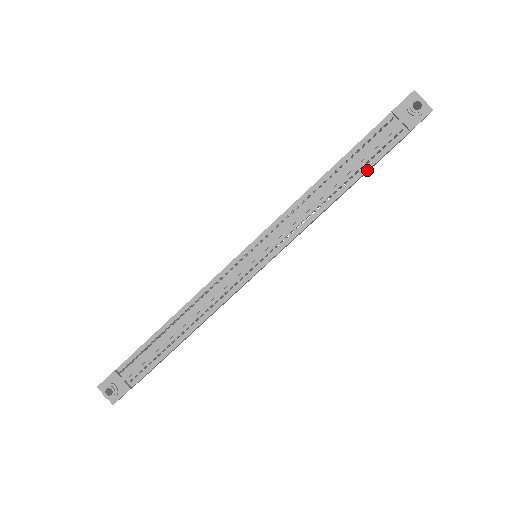
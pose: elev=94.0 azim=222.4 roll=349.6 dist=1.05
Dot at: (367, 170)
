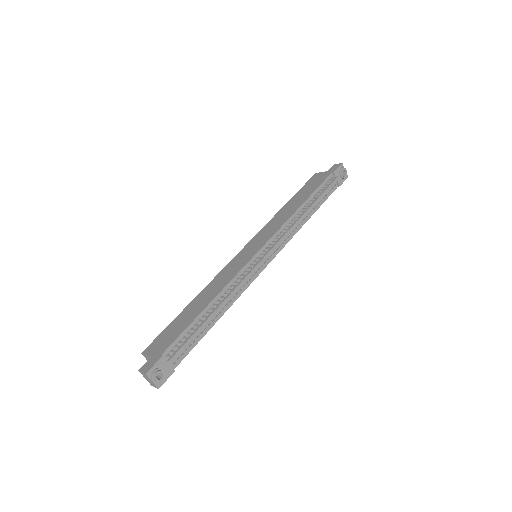
Dot at: occluded
